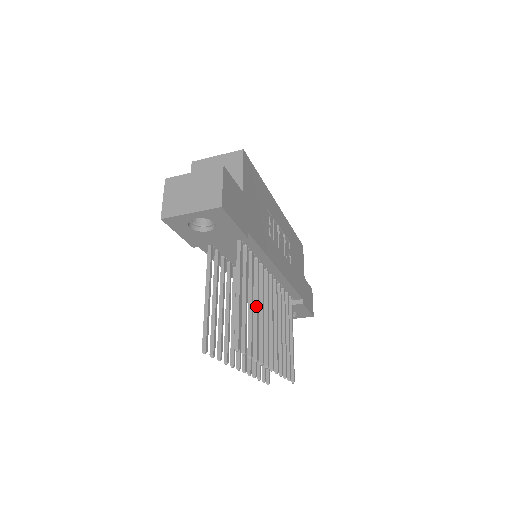
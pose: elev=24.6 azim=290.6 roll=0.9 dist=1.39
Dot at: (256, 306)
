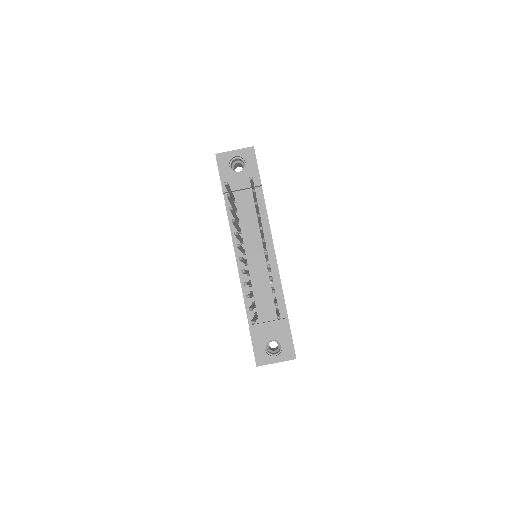
Dot at: occluded
